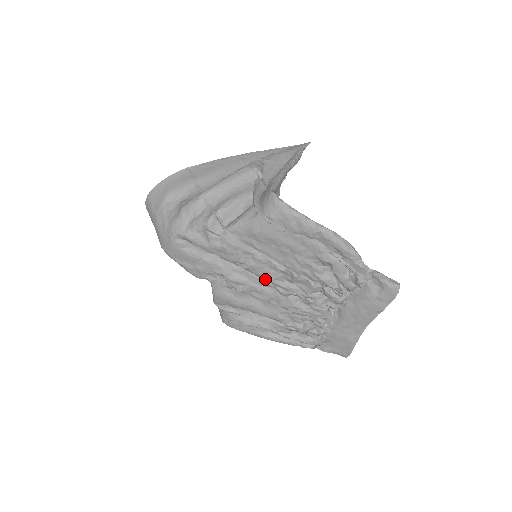
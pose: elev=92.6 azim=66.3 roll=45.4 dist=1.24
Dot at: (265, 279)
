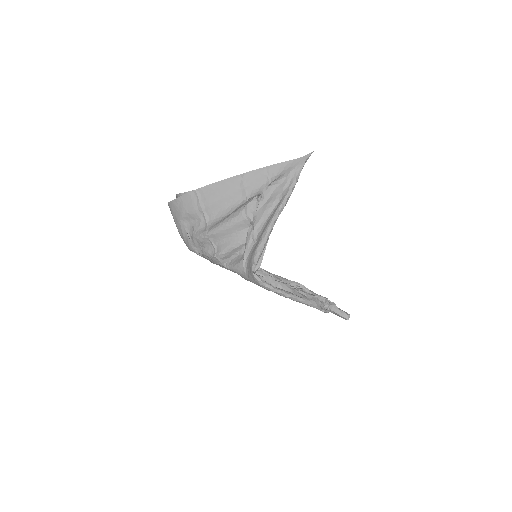
Dot at: occluded
